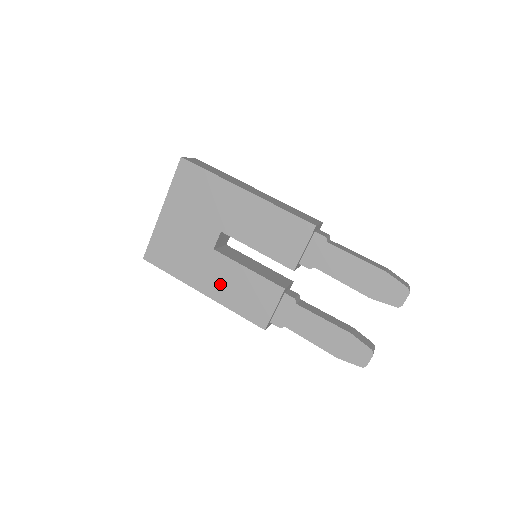
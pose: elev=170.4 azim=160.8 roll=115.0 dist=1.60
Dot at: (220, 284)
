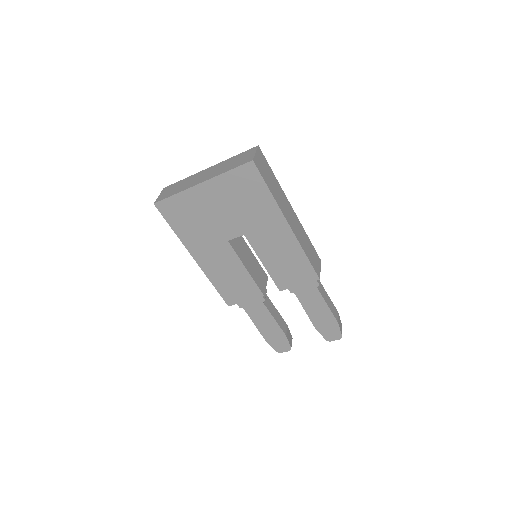
Dot at: (215, 263)
